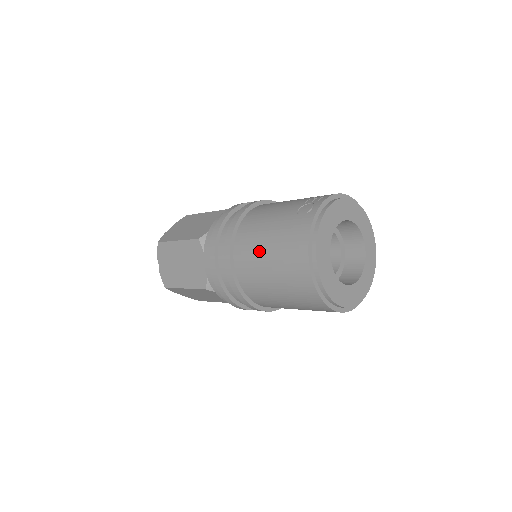
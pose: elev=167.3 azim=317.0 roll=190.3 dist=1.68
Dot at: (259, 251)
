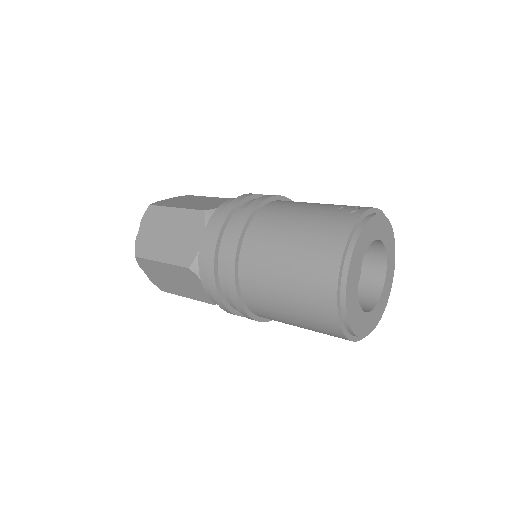
Dot at: (280, 236)
